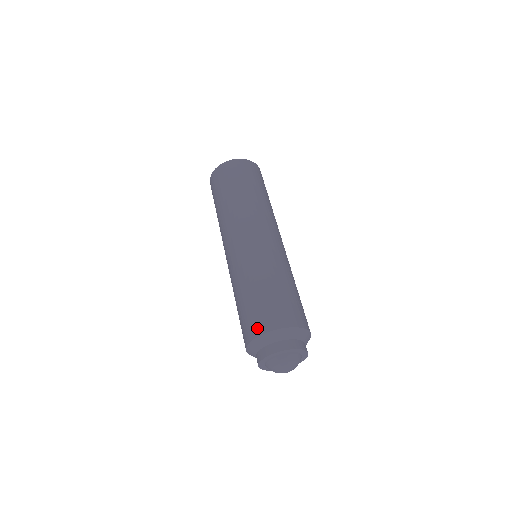
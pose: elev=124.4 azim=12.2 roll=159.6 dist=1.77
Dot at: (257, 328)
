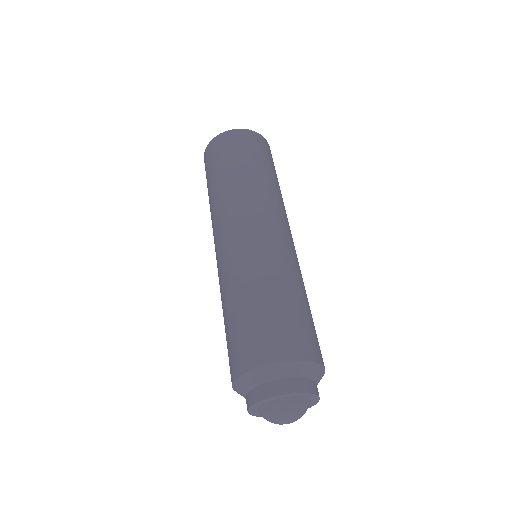
Dot at: (246, 359)
